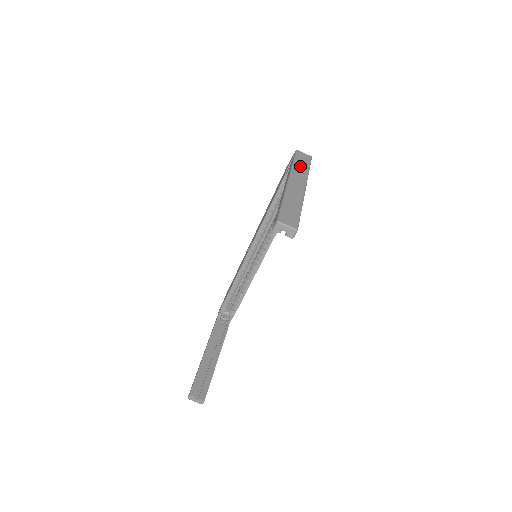
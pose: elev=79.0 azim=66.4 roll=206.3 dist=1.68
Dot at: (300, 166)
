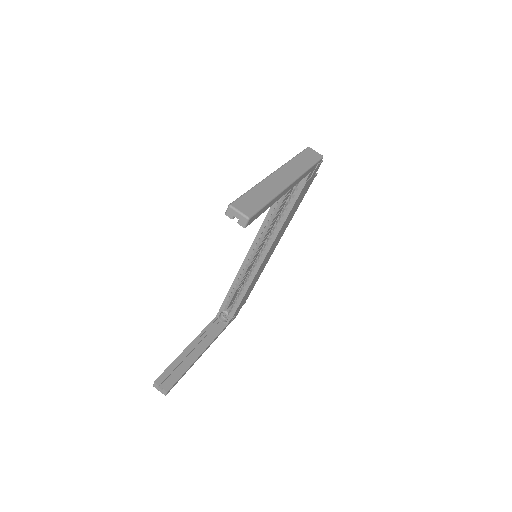
Dot at: (300, 161)
